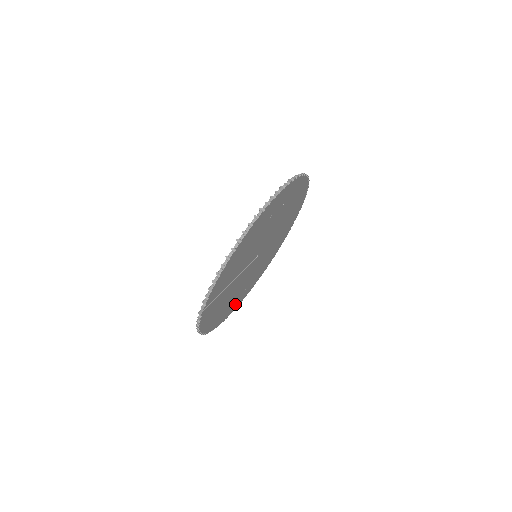
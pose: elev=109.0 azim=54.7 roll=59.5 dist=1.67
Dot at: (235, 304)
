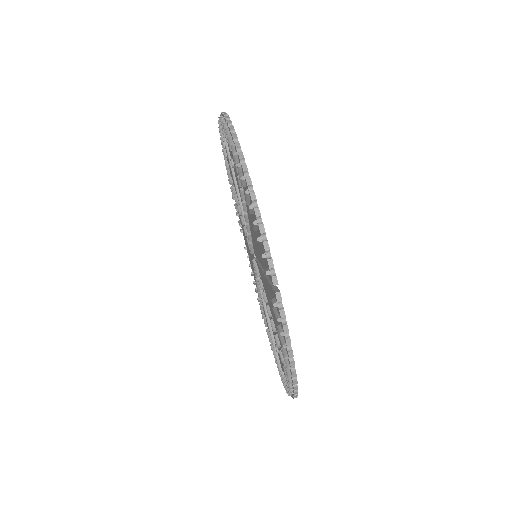
Dot at: occluded
